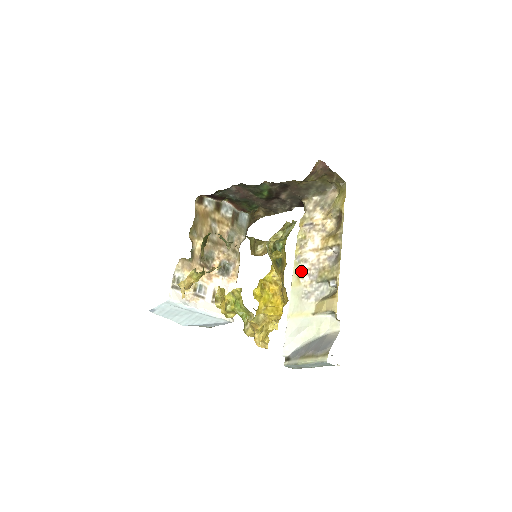
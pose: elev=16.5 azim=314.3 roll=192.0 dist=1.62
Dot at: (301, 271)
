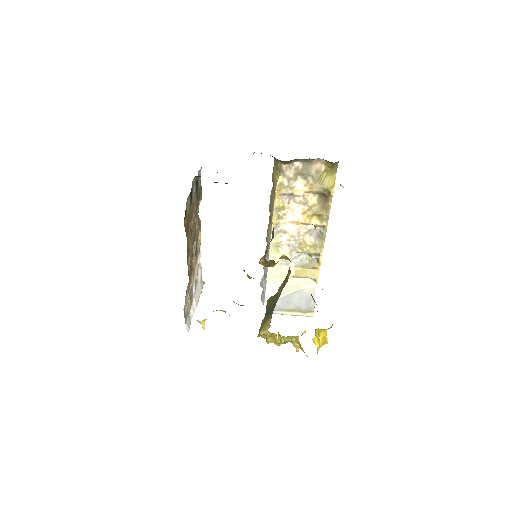
Dot at: (280, 242)
